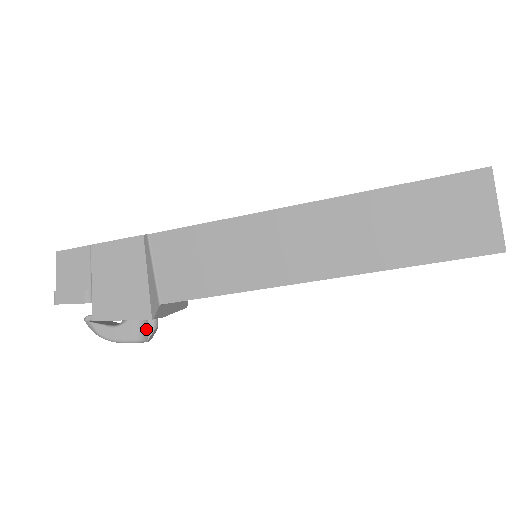
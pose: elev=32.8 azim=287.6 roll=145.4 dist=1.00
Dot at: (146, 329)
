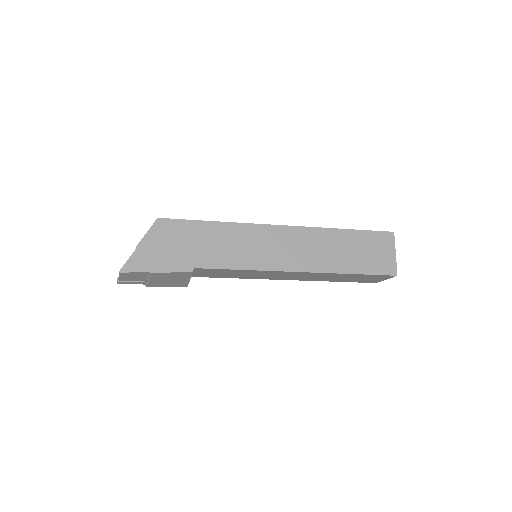
Dot at: occluded
